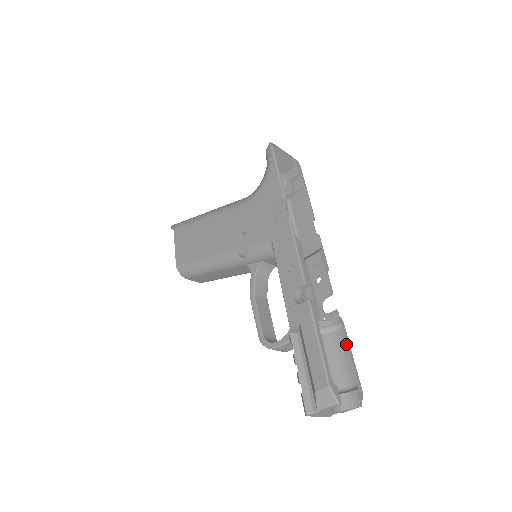
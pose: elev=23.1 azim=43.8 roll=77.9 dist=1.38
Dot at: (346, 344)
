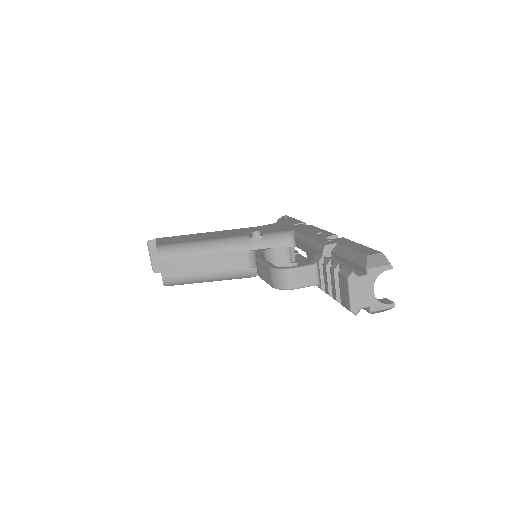
Dot at: occluded
